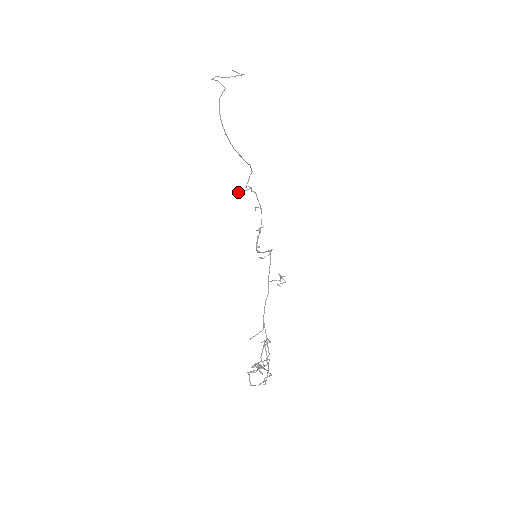
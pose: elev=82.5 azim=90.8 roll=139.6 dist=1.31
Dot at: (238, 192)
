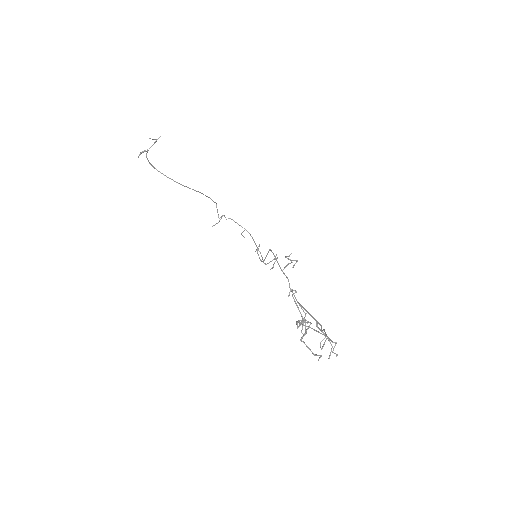
Dot at: (214, 225)
